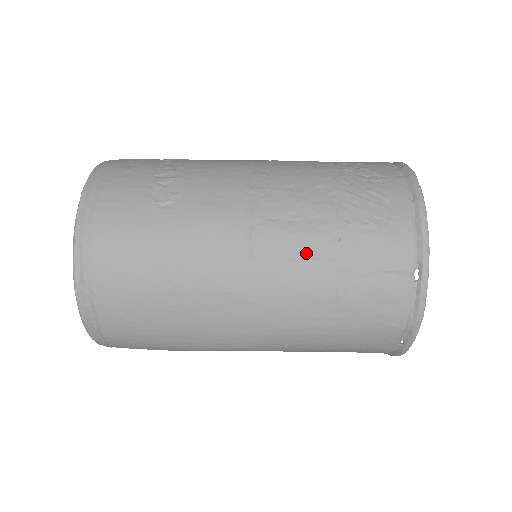
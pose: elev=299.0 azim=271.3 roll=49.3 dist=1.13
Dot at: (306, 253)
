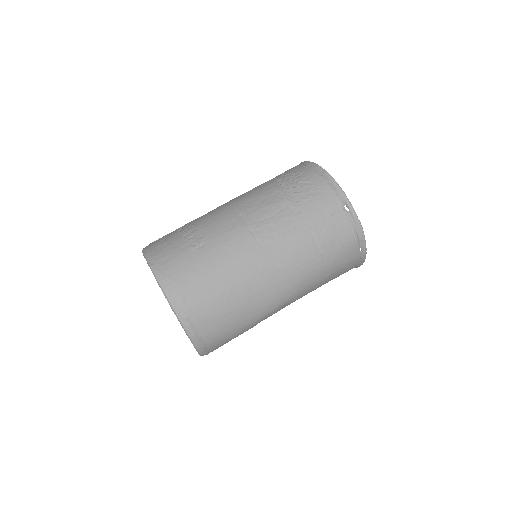
Dot at: (288, 228)
